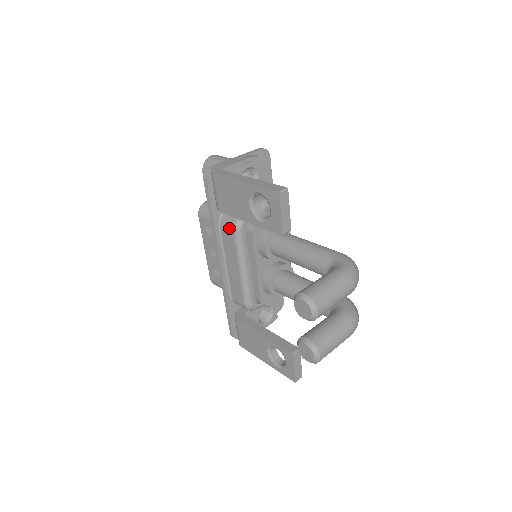
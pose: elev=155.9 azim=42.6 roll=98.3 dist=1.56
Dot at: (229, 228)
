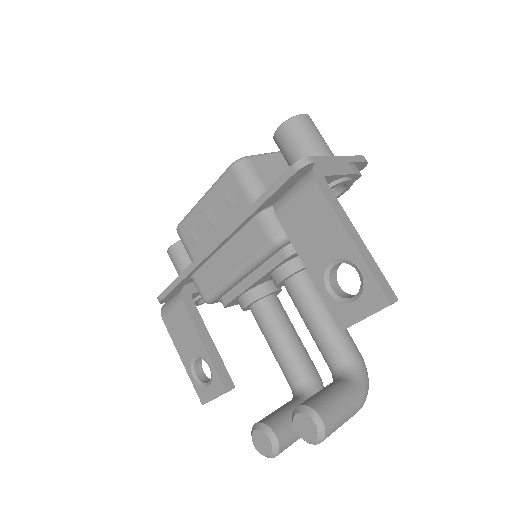
Dot at: (267, 233)
